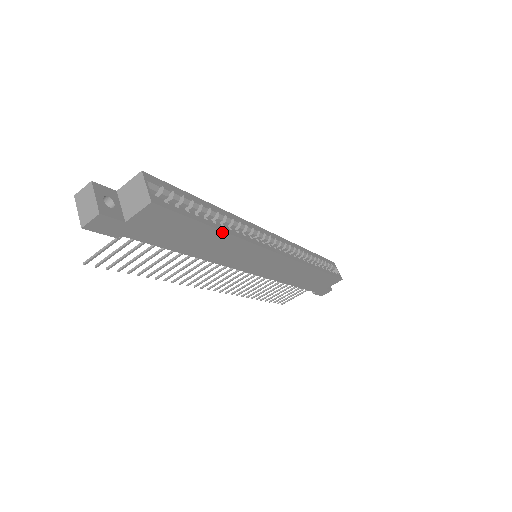
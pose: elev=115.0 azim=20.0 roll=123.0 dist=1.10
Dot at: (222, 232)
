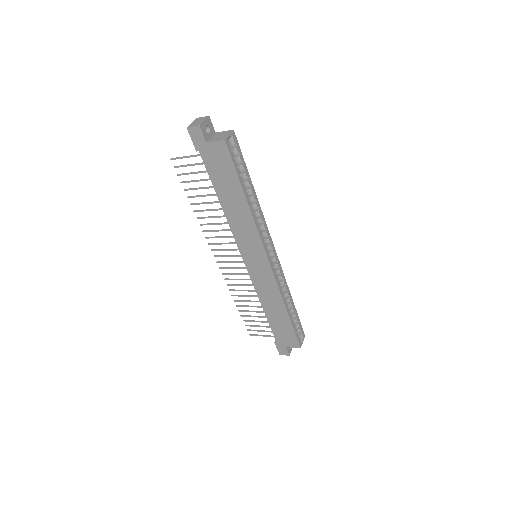
Dot at: (246, 201)
